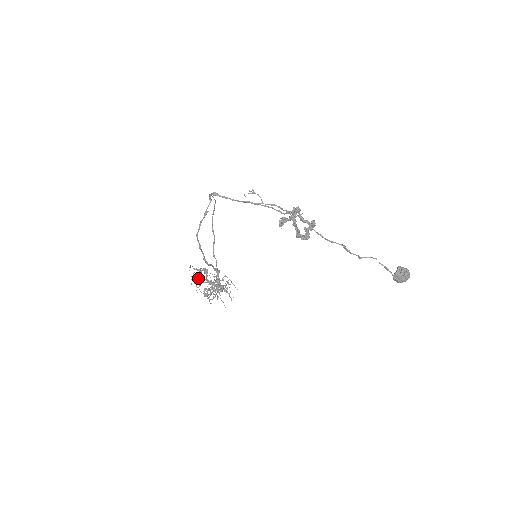
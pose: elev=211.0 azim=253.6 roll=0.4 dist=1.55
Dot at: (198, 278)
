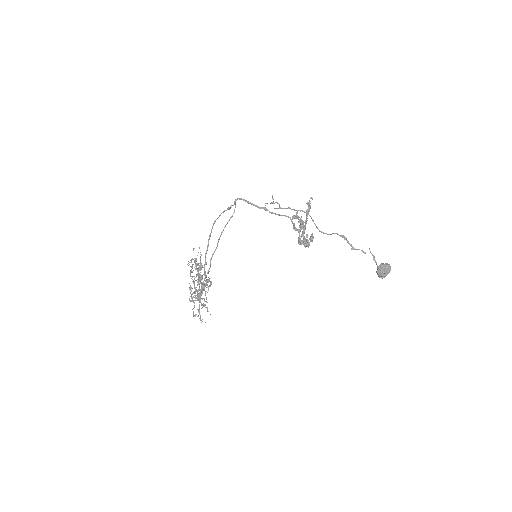
Dot at: (192, 268)
